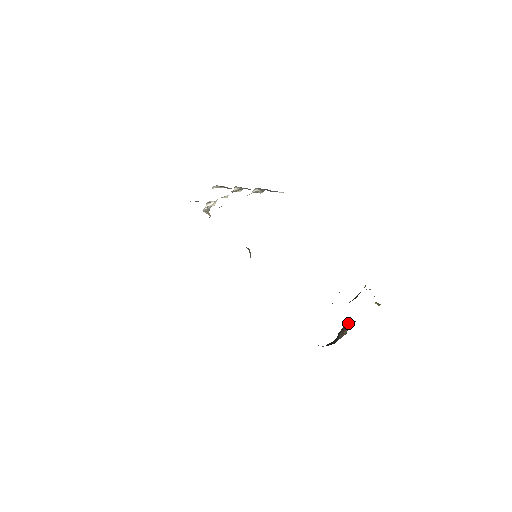
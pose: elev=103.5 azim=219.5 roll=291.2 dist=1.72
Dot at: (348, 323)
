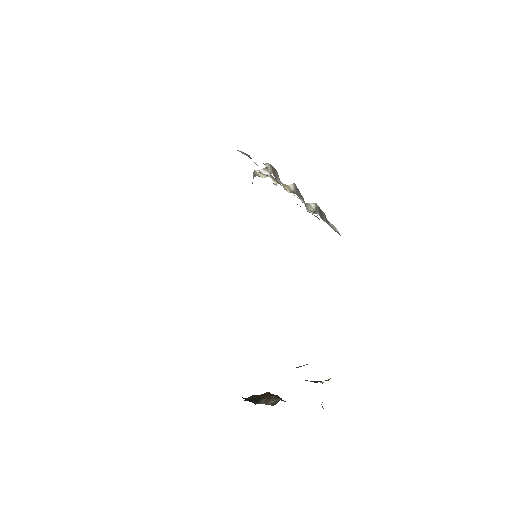
Dot at: (276, 396)
